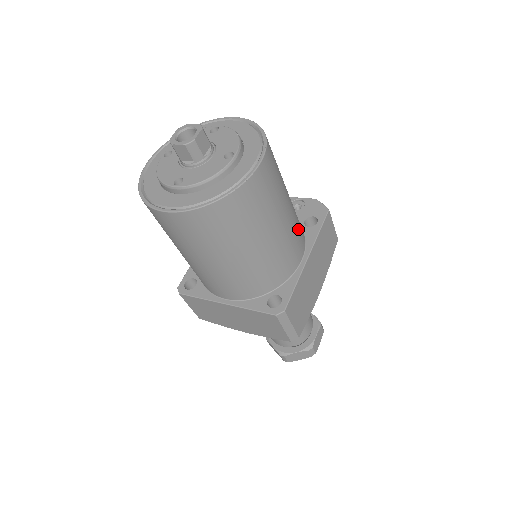
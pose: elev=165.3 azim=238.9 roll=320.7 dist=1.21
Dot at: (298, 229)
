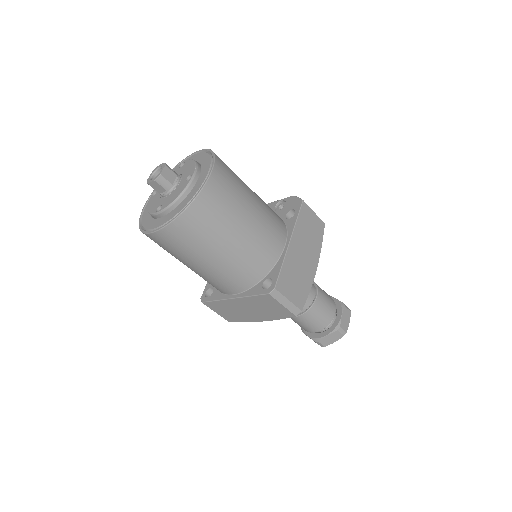
Dot at: (273, 221)
